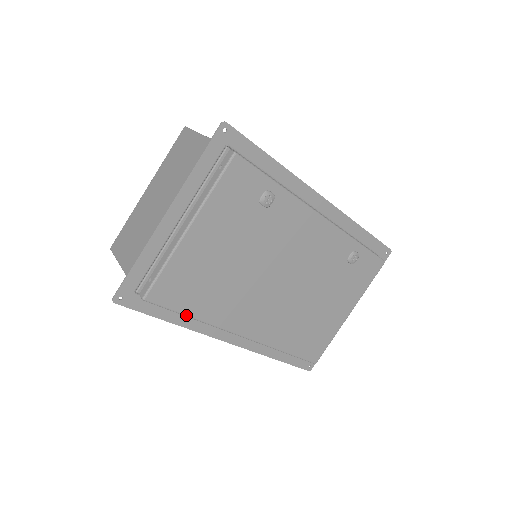
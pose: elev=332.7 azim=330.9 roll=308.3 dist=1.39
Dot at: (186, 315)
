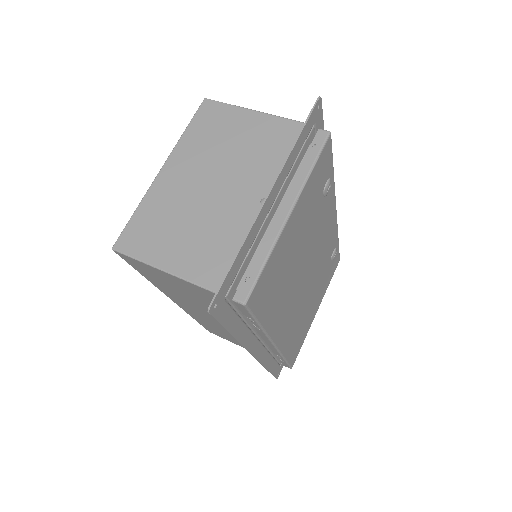
Dot at: (259, 322)
